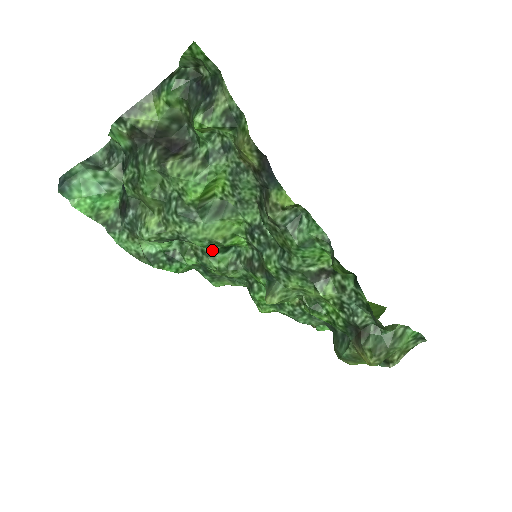
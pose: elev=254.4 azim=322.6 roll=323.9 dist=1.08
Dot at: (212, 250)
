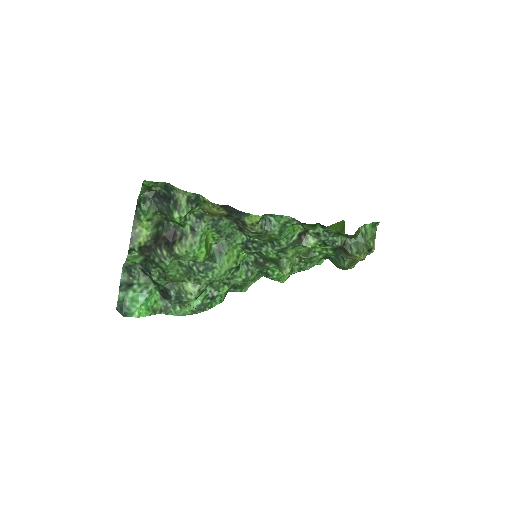
Dot at: (232, 274)
